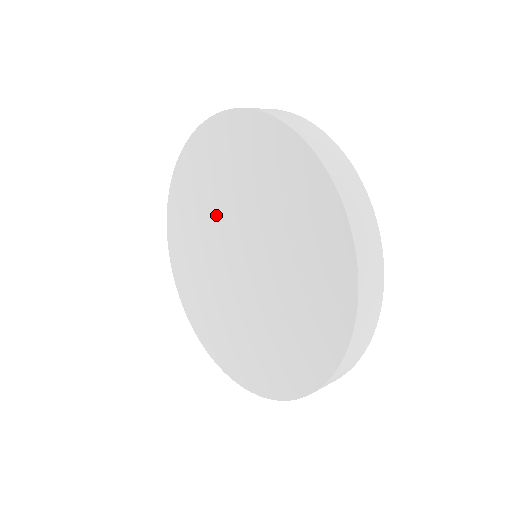
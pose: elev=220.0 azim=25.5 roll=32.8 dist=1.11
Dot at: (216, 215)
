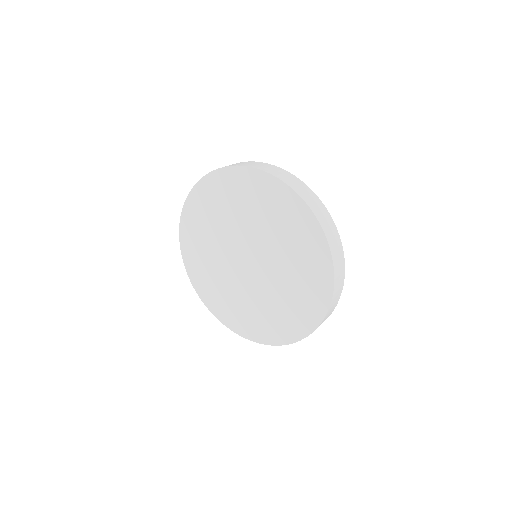
Dot at: (227, 231)
